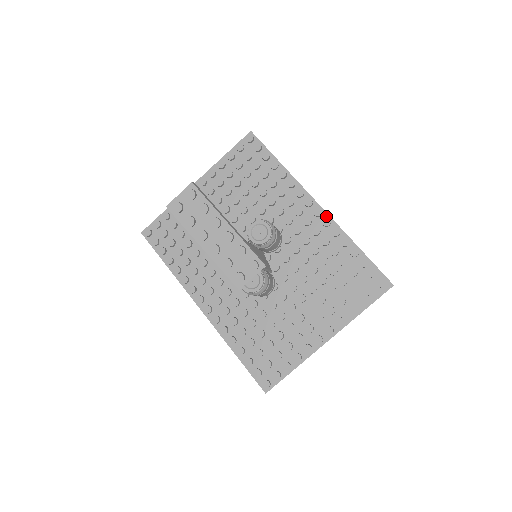
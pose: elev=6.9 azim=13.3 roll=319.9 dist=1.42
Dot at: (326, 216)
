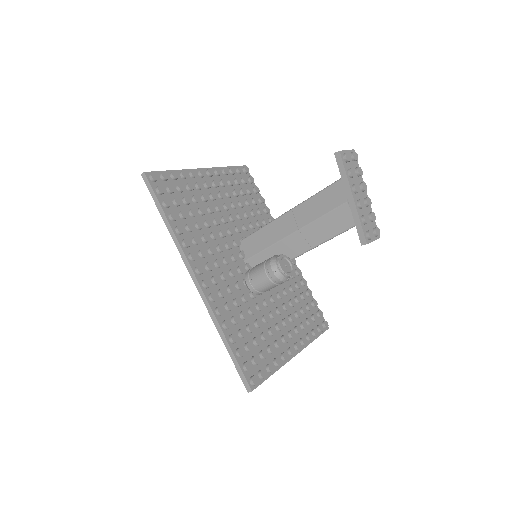
Dot at: occluded
